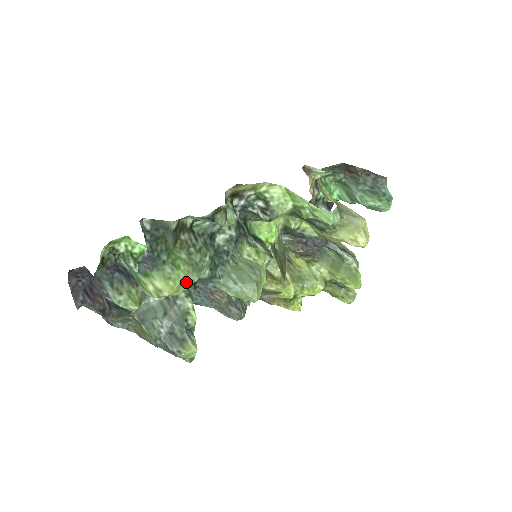
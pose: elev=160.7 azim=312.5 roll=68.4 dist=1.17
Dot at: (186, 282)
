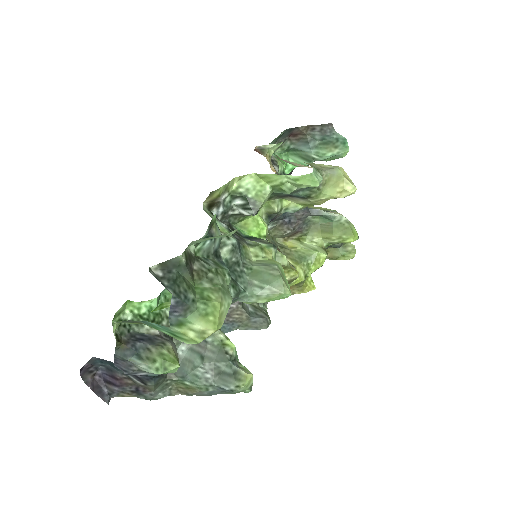
Dot at: (223, 310)
